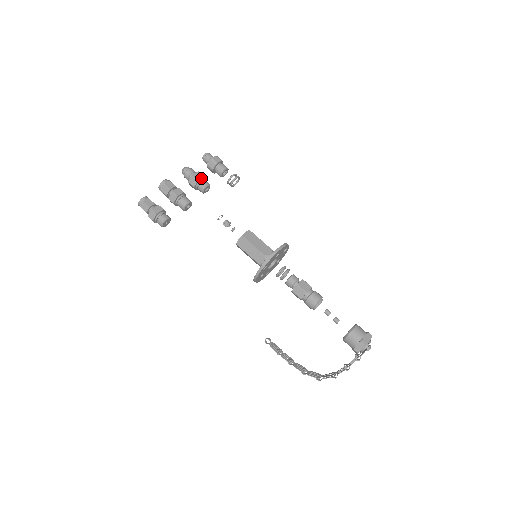
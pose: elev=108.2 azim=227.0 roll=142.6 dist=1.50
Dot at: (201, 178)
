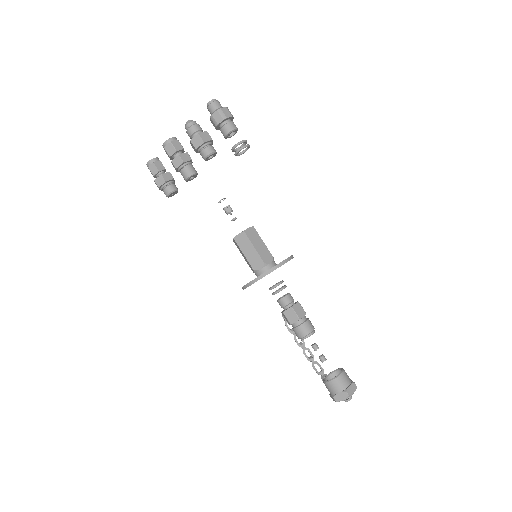
Dot at: (200, 145)
